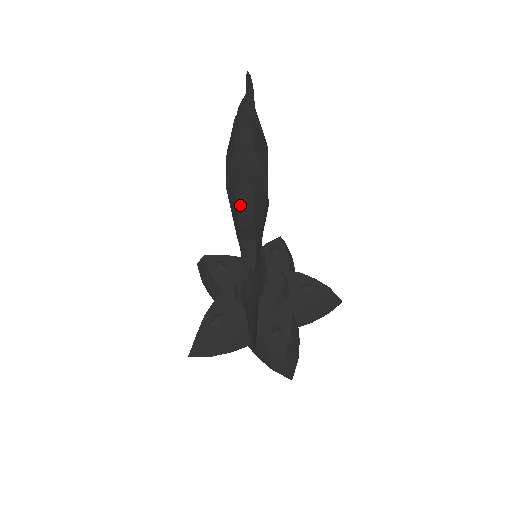
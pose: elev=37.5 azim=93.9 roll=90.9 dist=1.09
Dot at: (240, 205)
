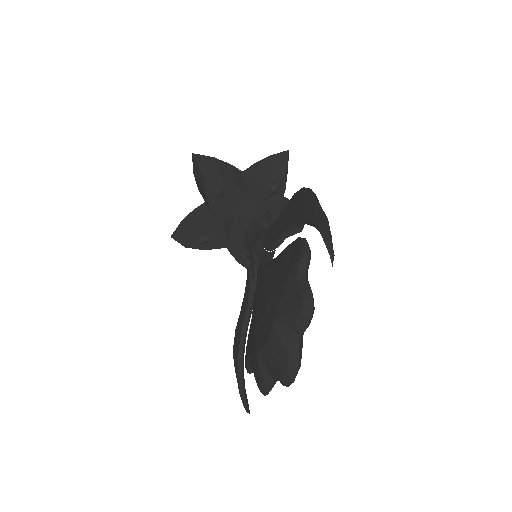
Dot at: (262, 392)
